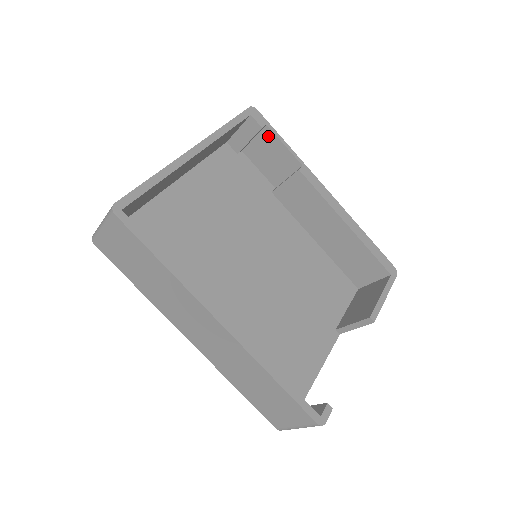
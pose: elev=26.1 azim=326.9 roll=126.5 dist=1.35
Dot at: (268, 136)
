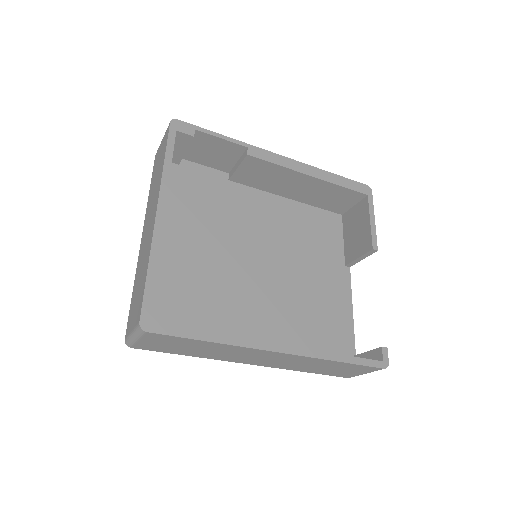
Dot at: (201, 138)
